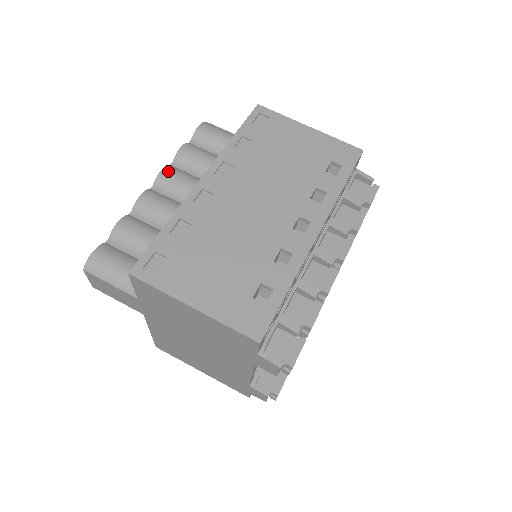
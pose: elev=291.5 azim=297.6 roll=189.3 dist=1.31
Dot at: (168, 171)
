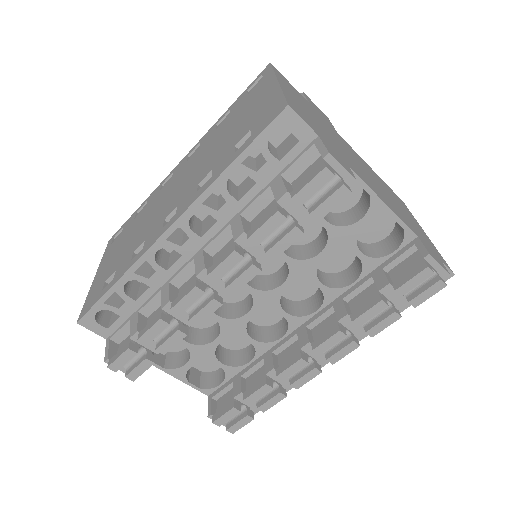
Dot at: occluded
